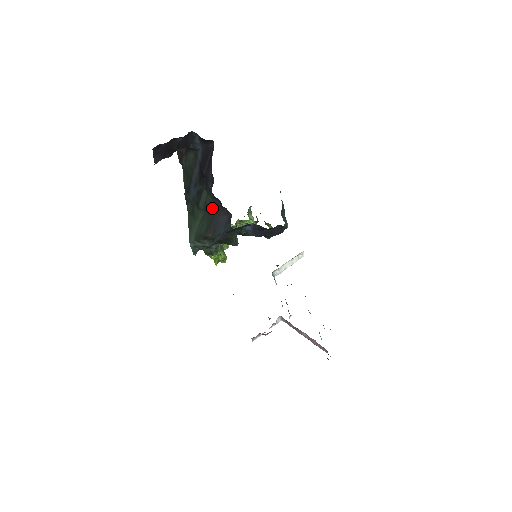
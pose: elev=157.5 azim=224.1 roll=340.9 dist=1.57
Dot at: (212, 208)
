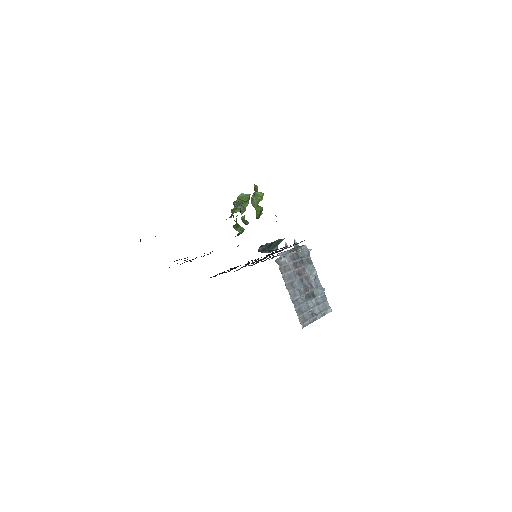
Dot at: occluded
